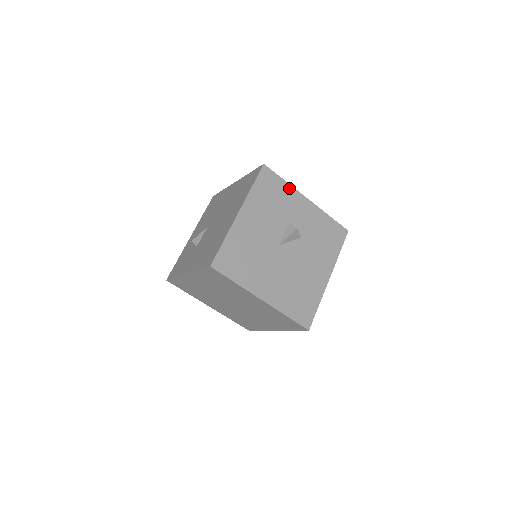
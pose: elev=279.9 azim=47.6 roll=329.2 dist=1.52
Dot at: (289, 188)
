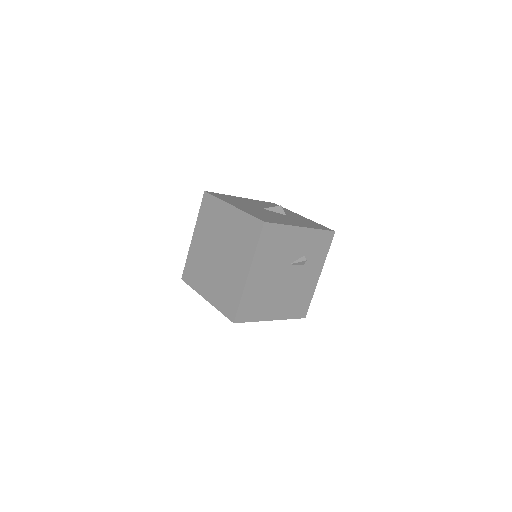
Dot at: (288, 210)
